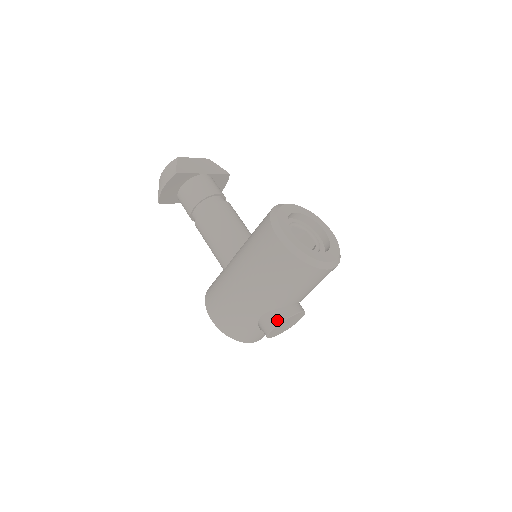
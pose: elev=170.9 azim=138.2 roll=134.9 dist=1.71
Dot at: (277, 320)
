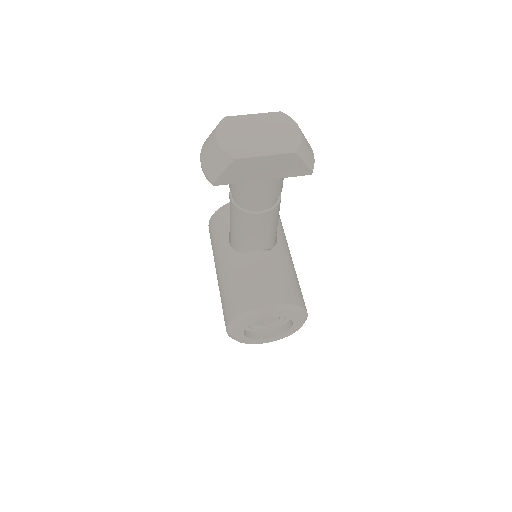
Dot at: occluded
